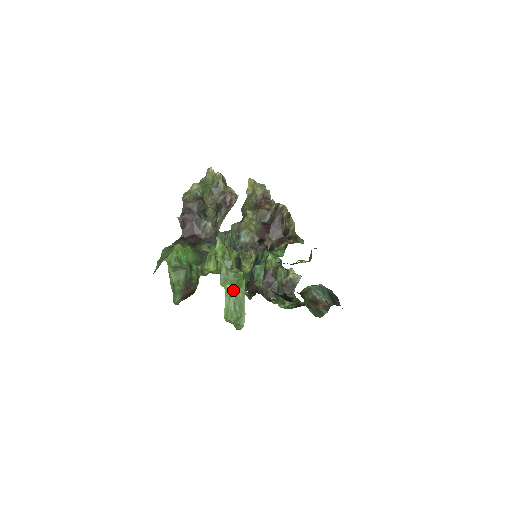
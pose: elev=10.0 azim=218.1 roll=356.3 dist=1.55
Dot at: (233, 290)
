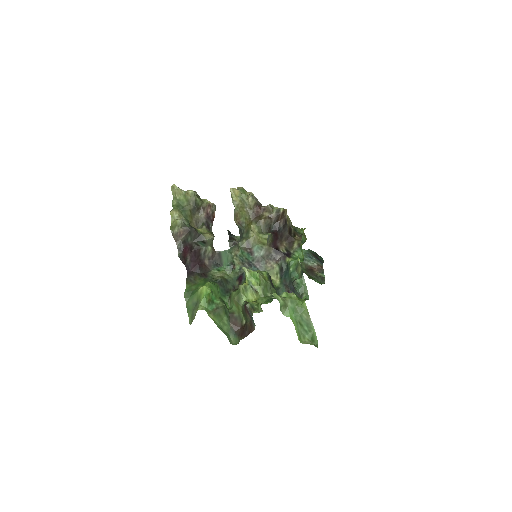
Dot at: (297, 315)
